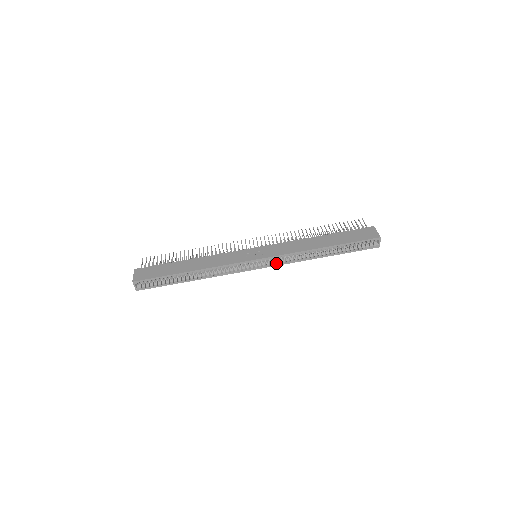
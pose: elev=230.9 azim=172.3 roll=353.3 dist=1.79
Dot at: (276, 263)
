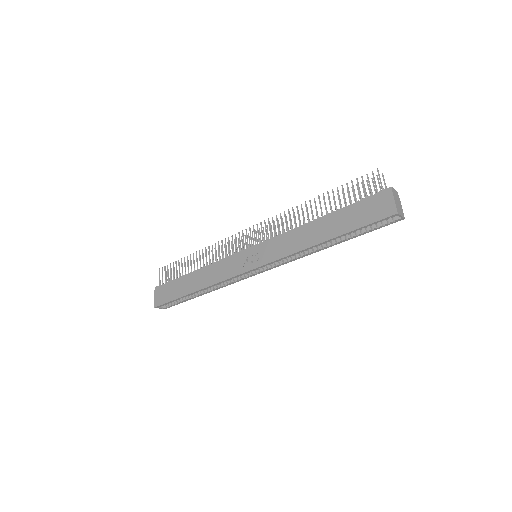
Dot at: (278, 265)
